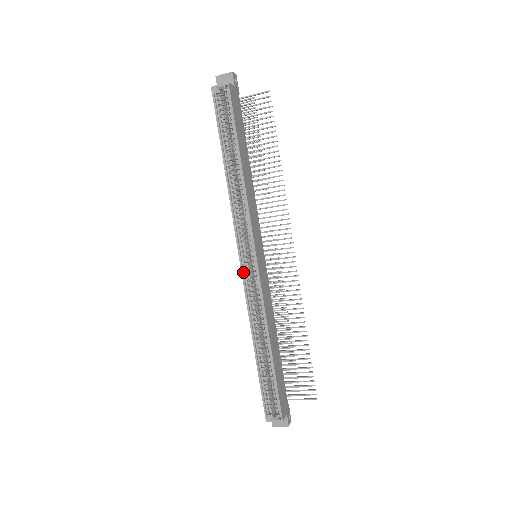
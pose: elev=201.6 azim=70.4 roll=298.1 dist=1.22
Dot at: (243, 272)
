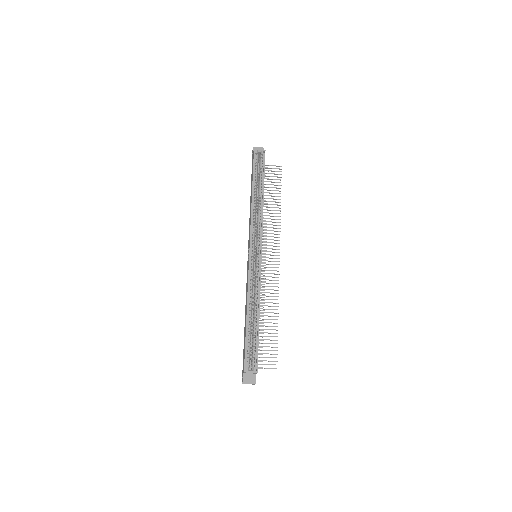
Dot at: (250, 260)
